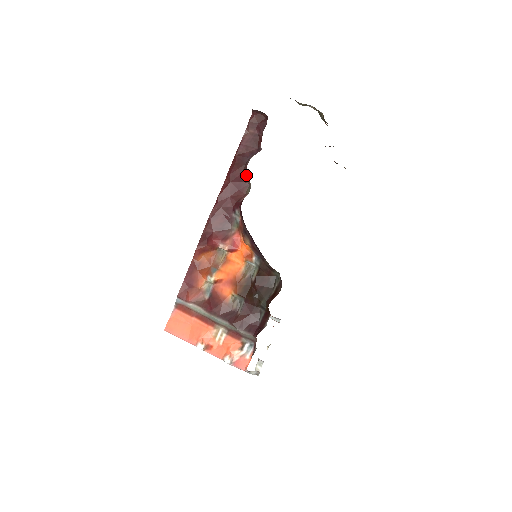
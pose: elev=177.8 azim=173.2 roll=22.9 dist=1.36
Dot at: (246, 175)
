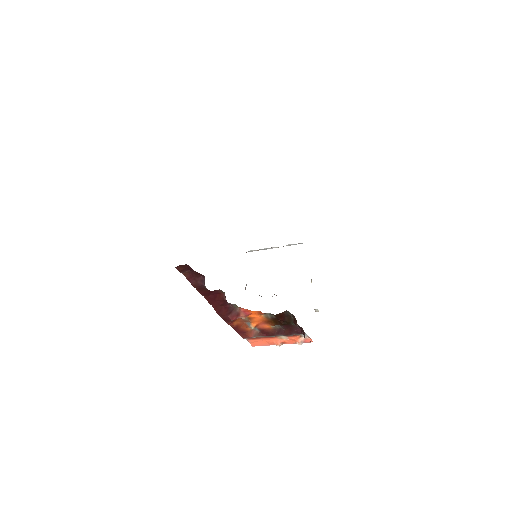
Dot at: (213, 291)
